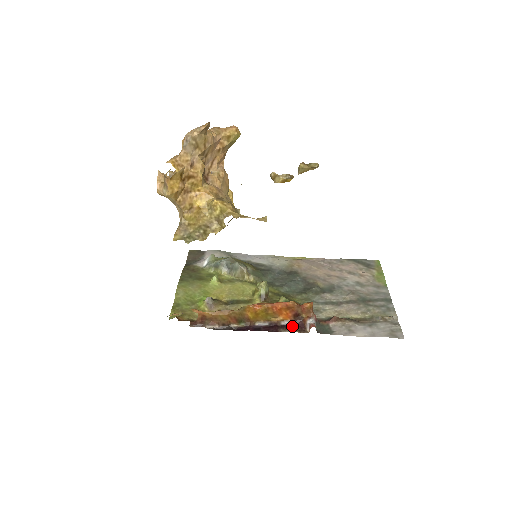
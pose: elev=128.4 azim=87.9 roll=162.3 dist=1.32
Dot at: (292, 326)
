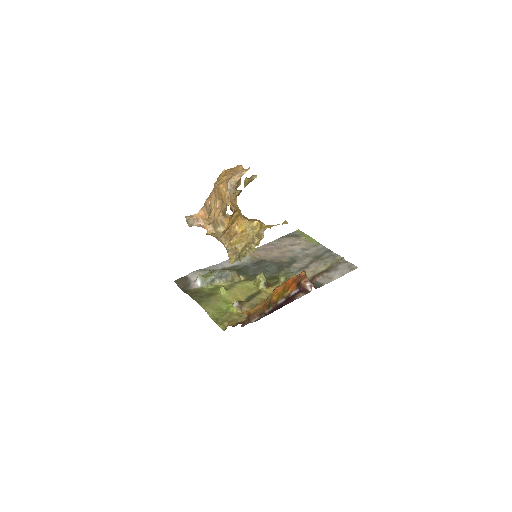
Dot at: (298, 293)
